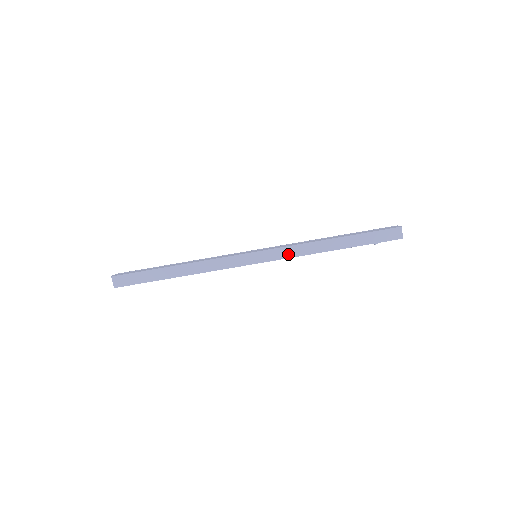
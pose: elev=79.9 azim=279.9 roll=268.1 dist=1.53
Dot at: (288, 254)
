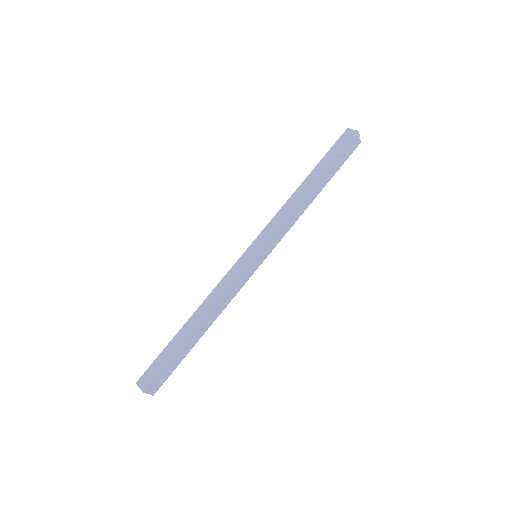
Dot at: (277, 224)
